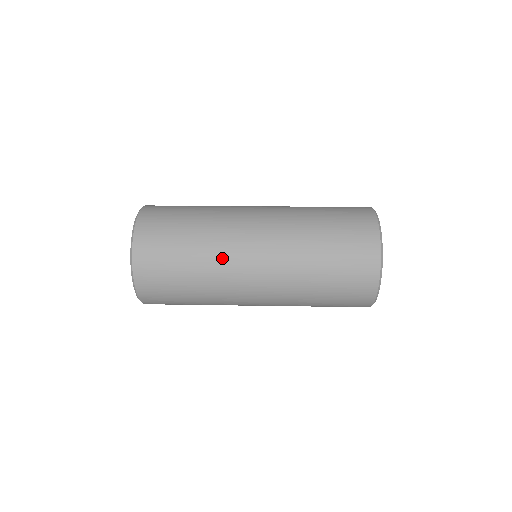
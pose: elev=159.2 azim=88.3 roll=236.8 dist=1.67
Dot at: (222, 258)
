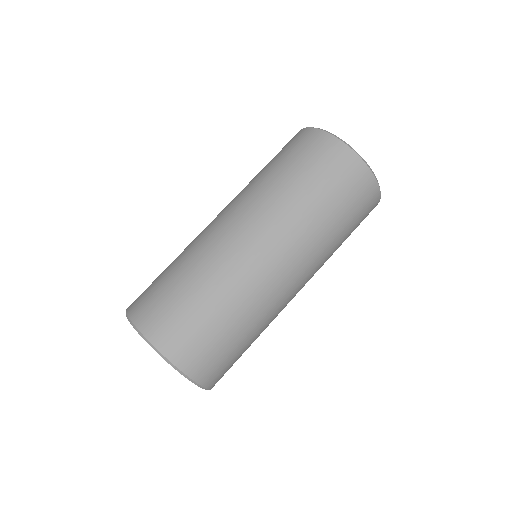
Dot at: (271, 311)
